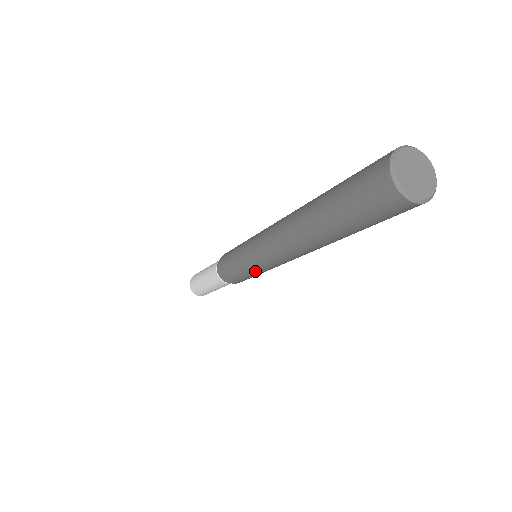
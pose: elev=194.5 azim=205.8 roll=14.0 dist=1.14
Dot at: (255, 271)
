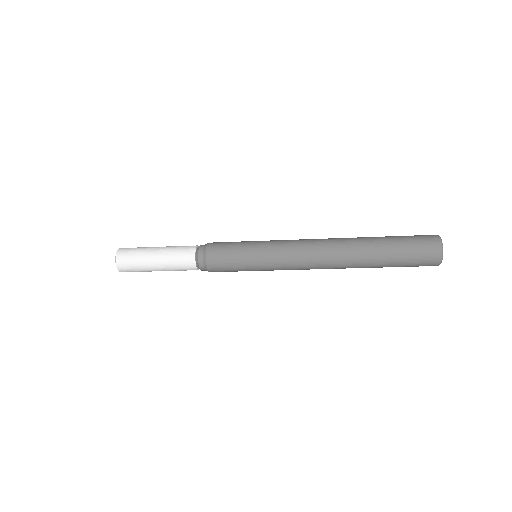
Dot at: (261, 261)
